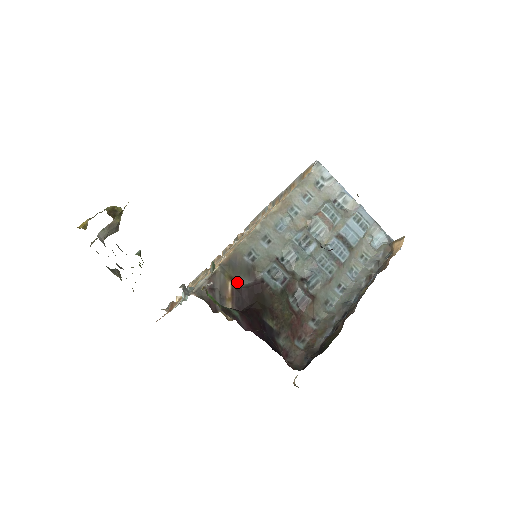
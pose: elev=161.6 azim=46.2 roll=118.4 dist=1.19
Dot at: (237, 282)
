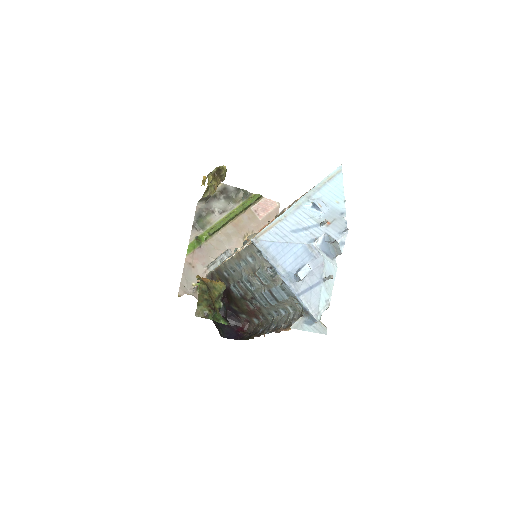
Dot at: occluded
